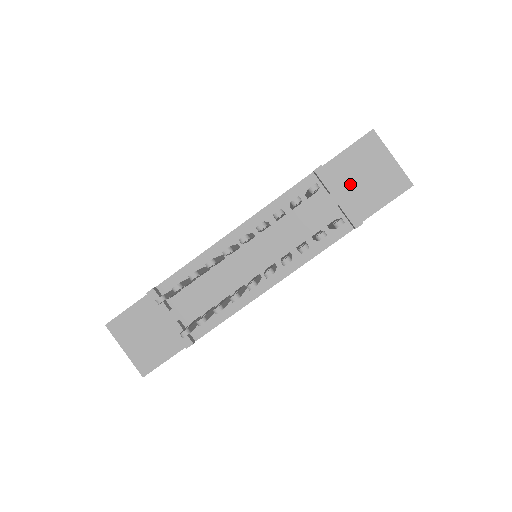
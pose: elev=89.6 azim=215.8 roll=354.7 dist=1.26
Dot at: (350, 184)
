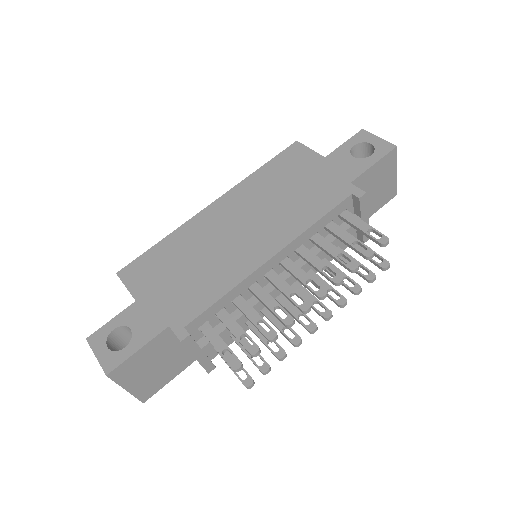
Dot at: occluded
